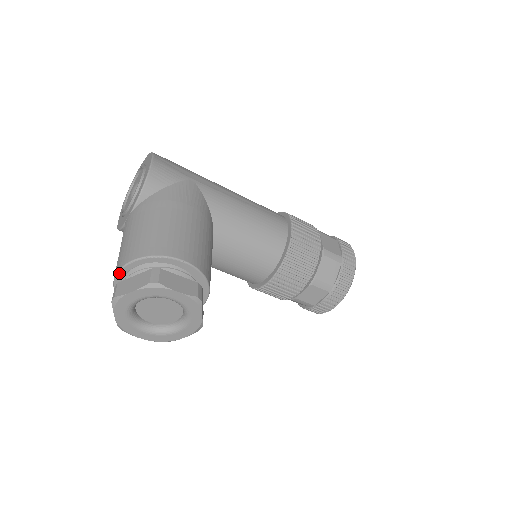
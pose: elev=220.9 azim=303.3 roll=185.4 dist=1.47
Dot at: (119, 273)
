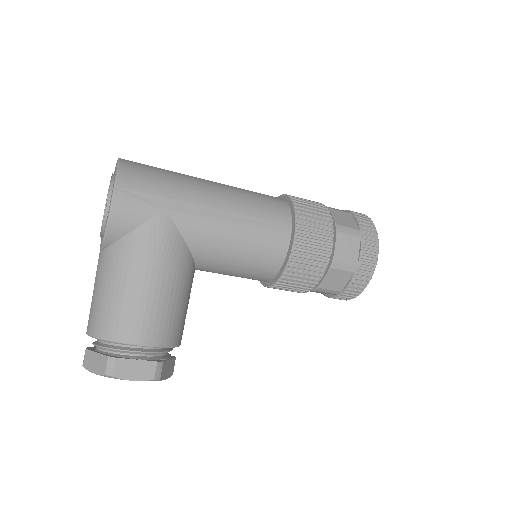
Dot at: occluded
